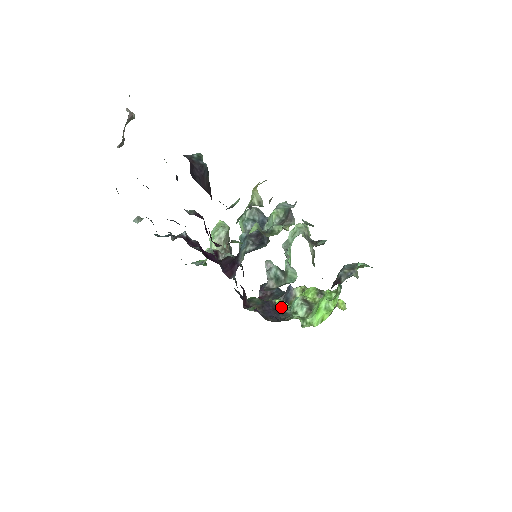
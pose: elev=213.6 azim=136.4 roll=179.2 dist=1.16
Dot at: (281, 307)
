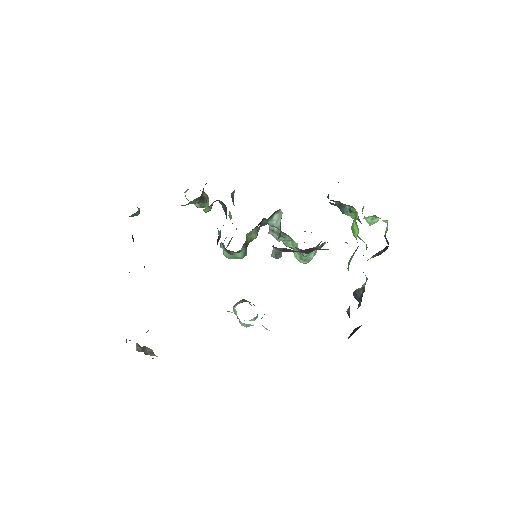
Dot at: occluded
